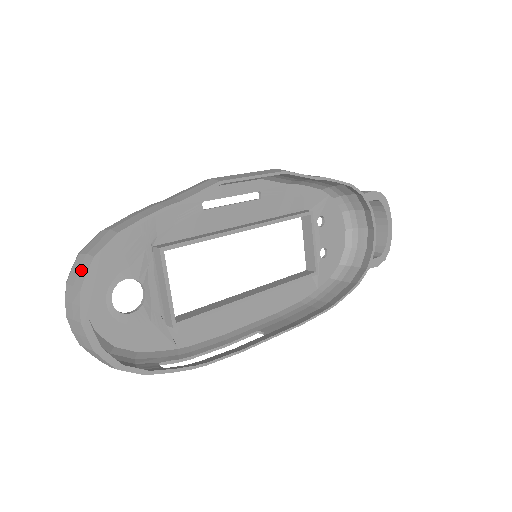
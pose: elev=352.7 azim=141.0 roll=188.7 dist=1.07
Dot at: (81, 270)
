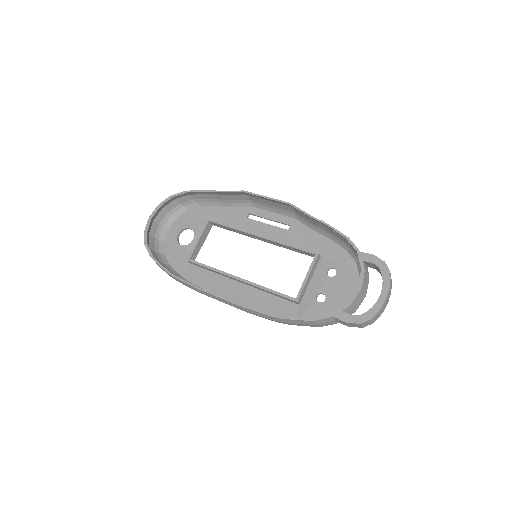
Dot at: (167, 202)
